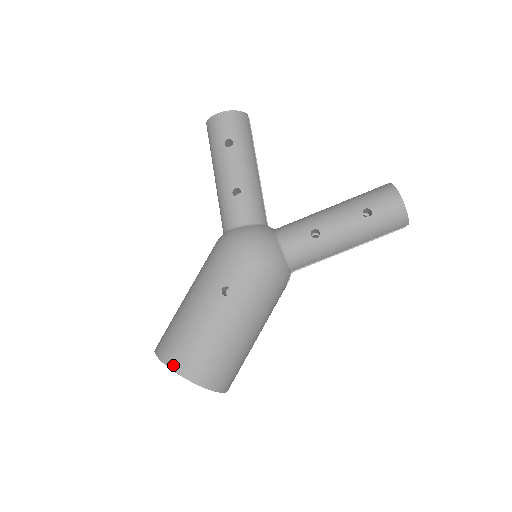
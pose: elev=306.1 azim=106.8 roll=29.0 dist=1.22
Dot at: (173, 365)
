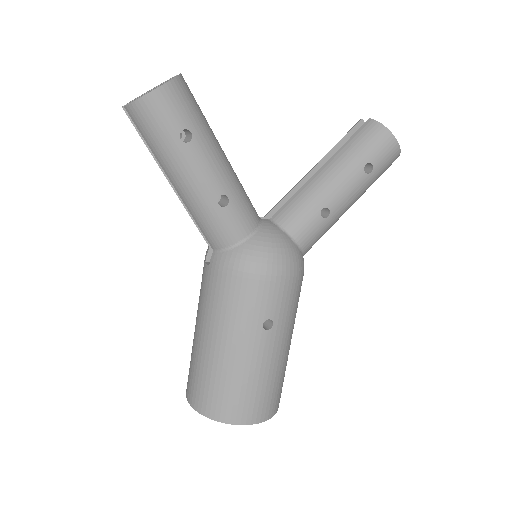
Dot at: (240, 421)
